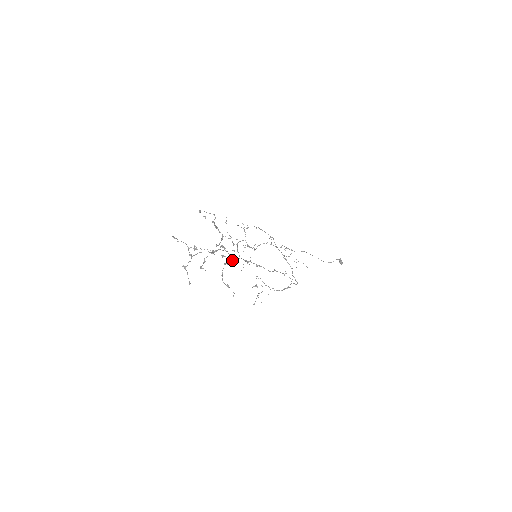
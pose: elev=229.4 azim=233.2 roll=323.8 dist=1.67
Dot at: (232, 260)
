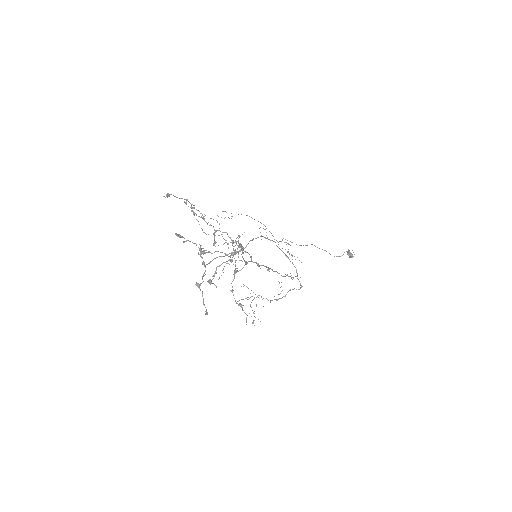
Dot at: (244, 265)
